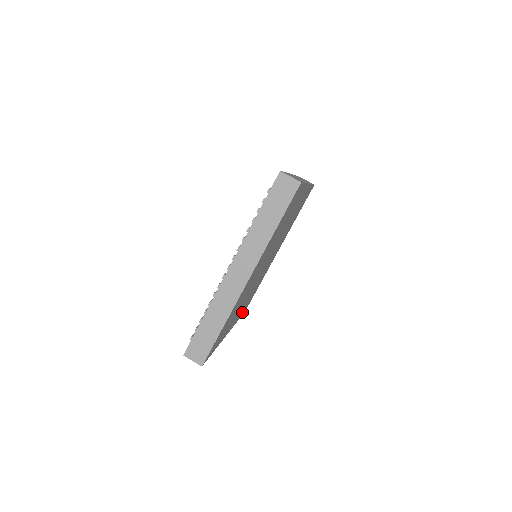
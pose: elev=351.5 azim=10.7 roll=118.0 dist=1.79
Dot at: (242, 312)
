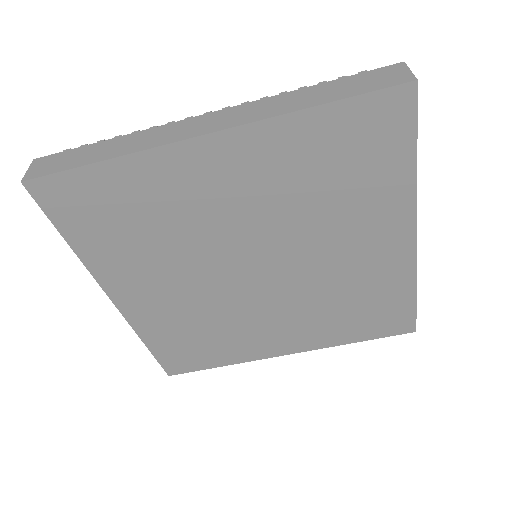
Dot at: (163, 343)
